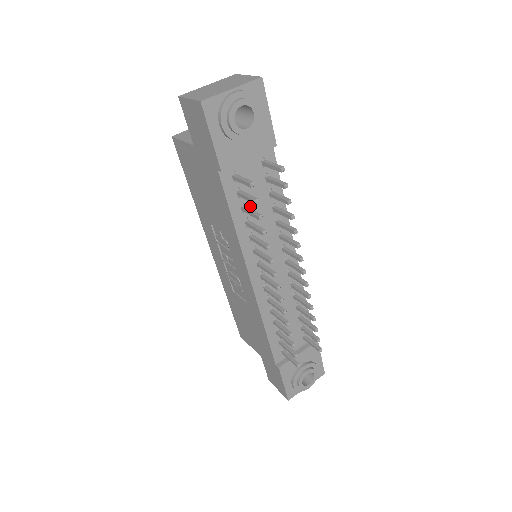
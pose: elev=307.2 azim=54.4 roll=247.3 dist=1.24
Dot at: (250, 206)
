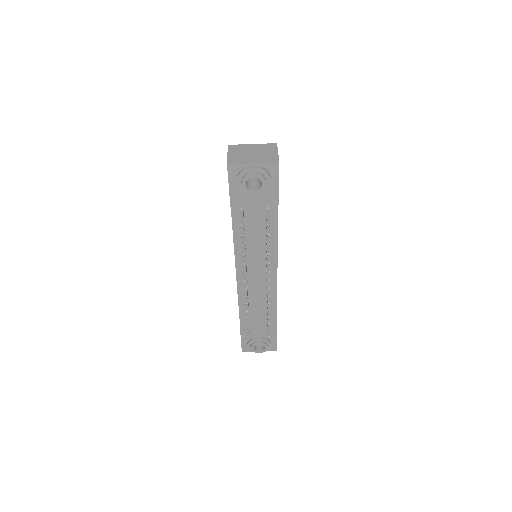
Dot at: (249, 231)
